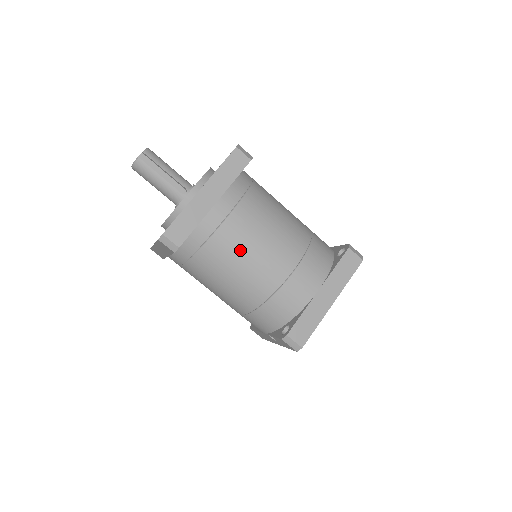
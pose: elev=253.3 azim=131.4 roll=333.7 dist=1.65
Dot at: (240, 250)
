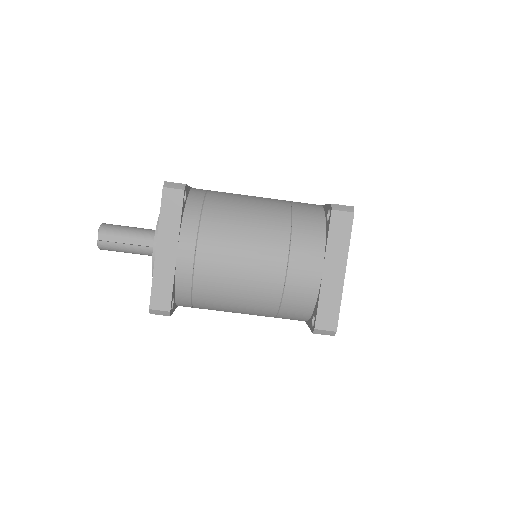
Dot at: (226, 279)
